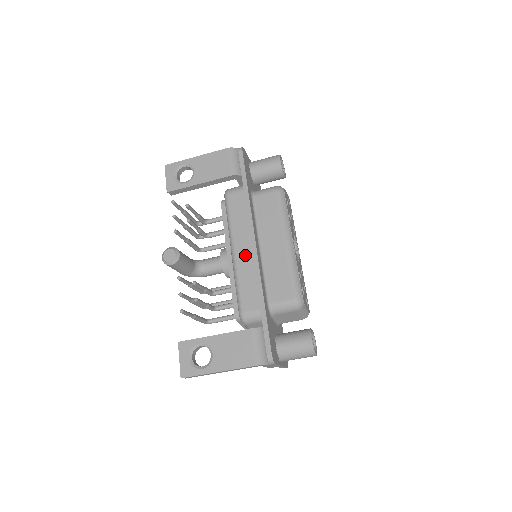
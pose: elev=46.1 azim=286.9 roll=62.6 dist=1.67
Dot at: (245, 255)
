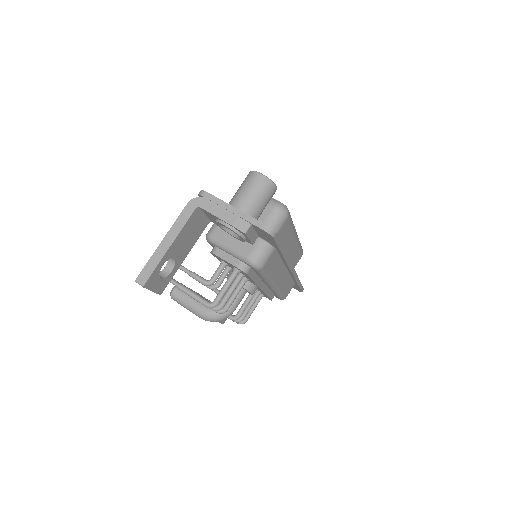
Dot at: occluded
